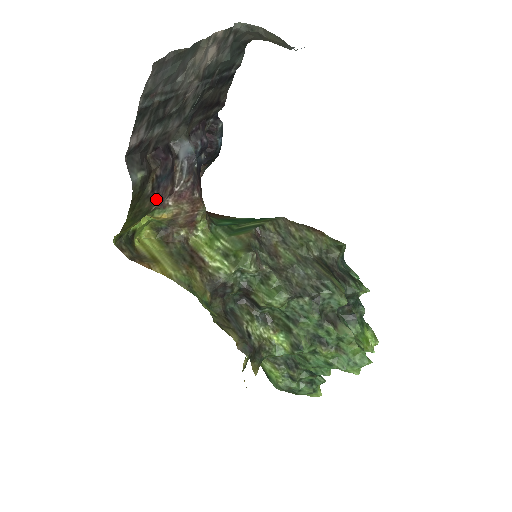
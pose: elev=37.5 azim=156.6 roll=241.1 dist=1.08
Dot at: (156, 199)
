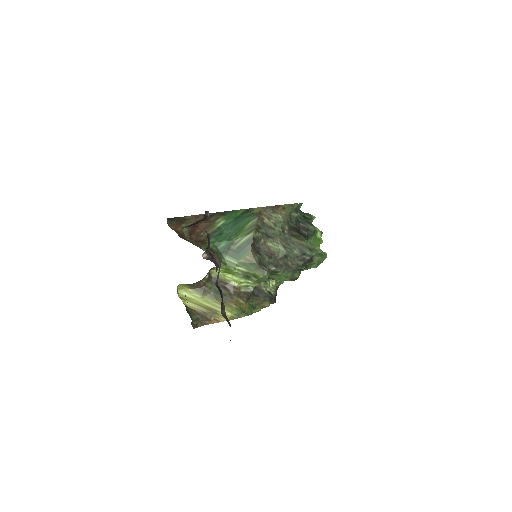
Dot at: occluded
